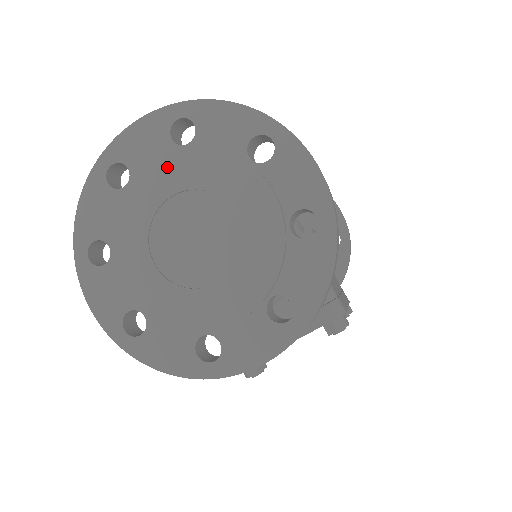
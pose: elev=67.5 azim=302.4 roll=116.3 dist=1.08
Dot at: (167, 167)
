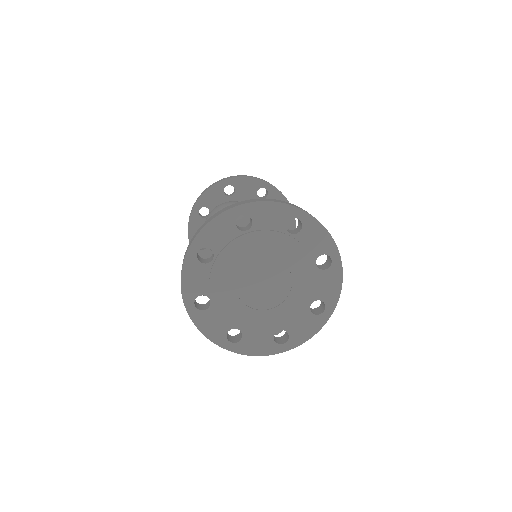
Dot at: (239, 246)
